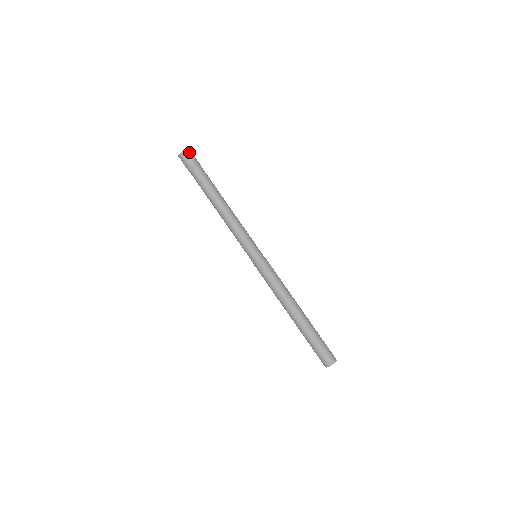
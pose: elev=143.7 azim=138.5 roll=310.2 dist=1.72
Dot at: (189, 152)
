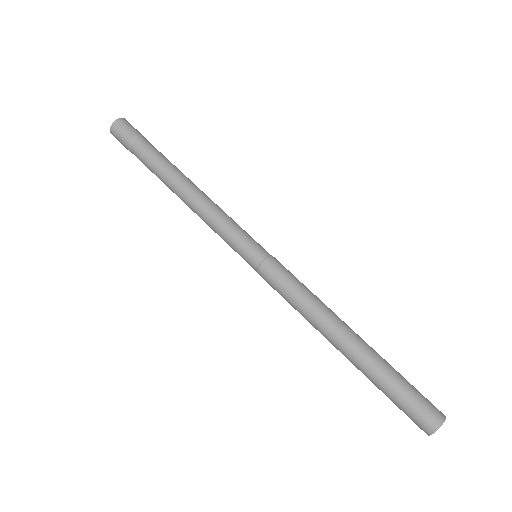
Dot at: (118, 124)
